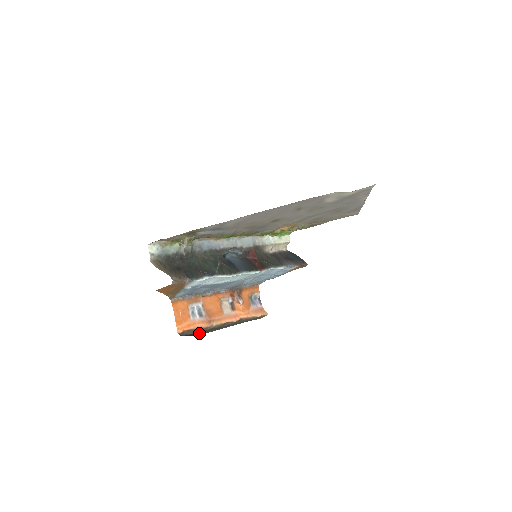
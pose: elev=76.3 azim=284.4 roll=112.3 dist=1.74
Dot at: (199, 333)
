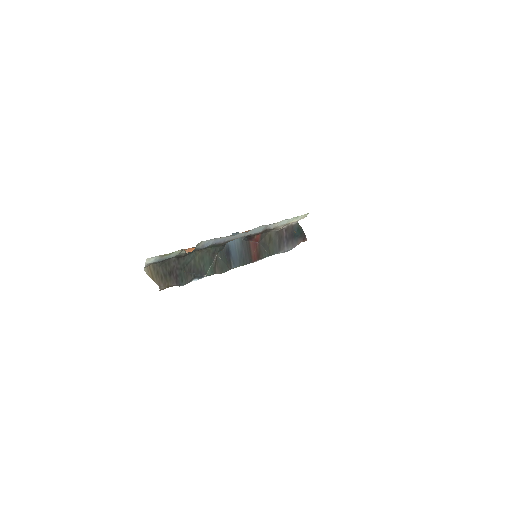
Dot at: occluded
